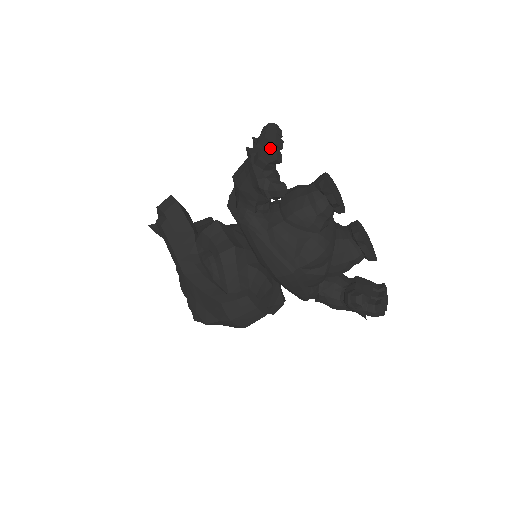
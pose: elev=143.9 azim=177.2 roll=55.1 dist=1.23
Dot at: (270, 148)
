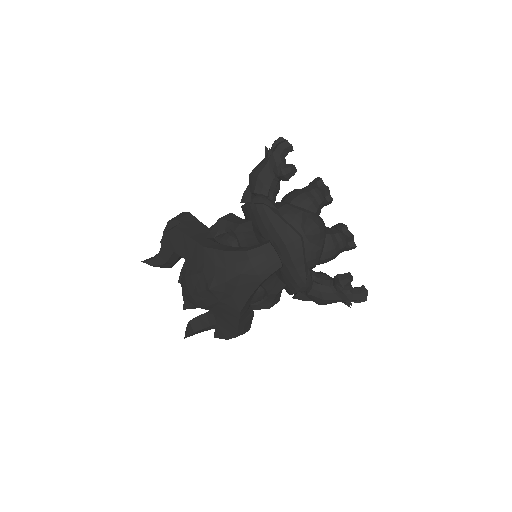
Dot at: (286, 141)
